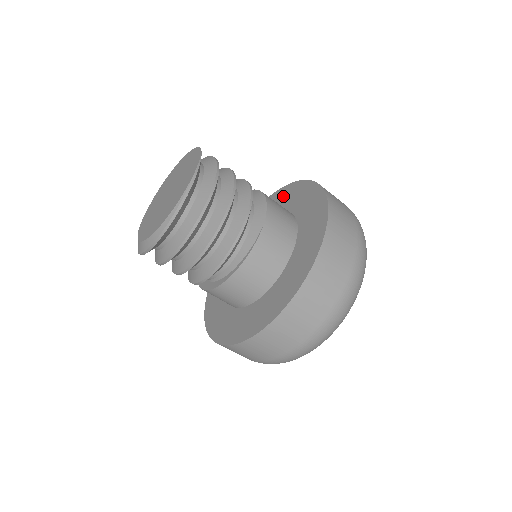
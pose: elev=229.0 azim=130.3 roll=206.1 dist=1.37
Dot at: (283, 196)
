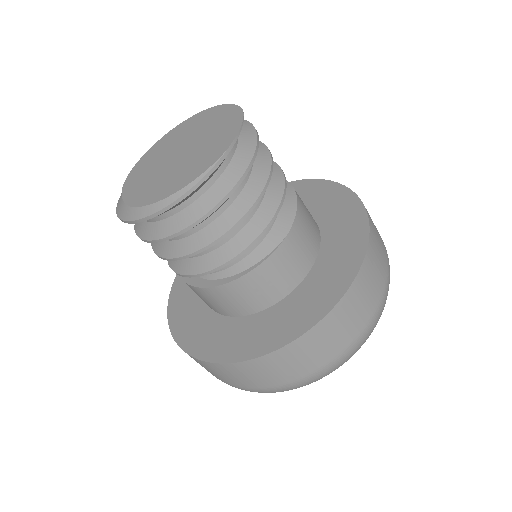
Dot at: (308, 191)
